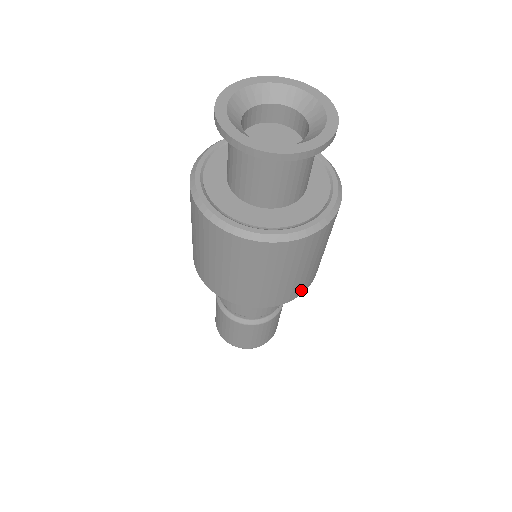
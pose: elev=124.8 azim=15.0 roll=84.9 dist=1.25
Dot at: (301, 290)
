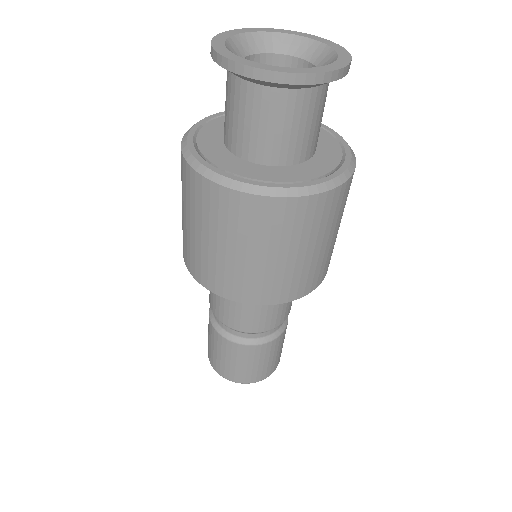
Dot at: occluded
